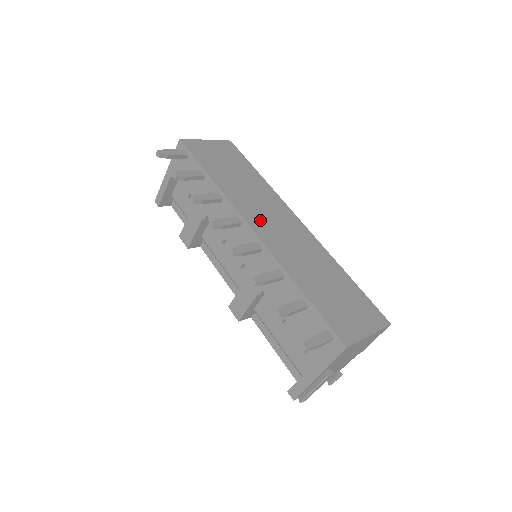
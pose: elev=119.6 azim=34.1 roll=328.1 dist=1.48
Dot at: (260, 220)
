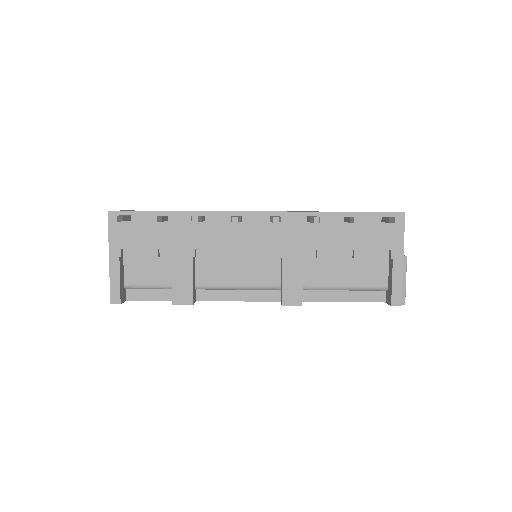
Dot at: occluded
